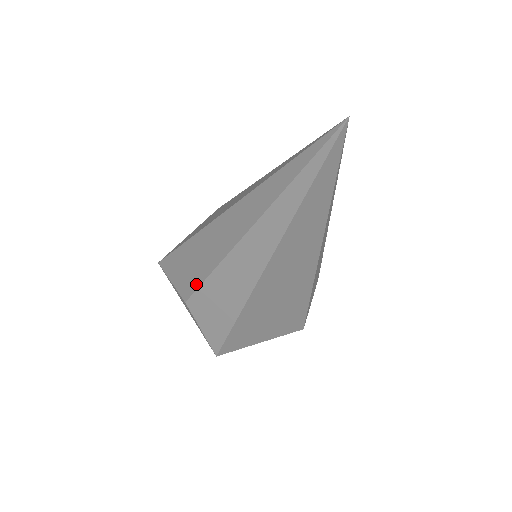
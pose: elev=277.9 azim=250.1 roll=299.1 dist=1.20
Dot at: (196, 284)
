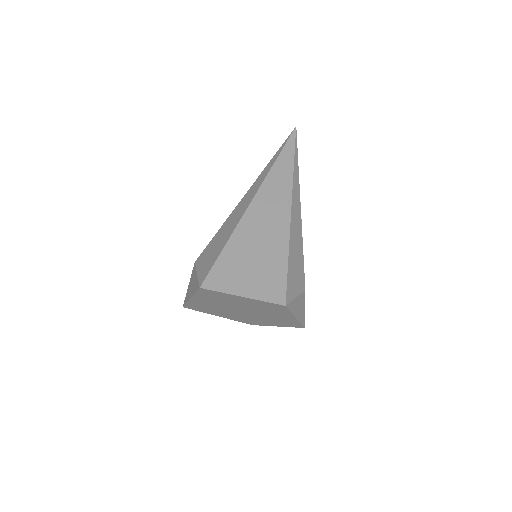
Dot at: occluded
